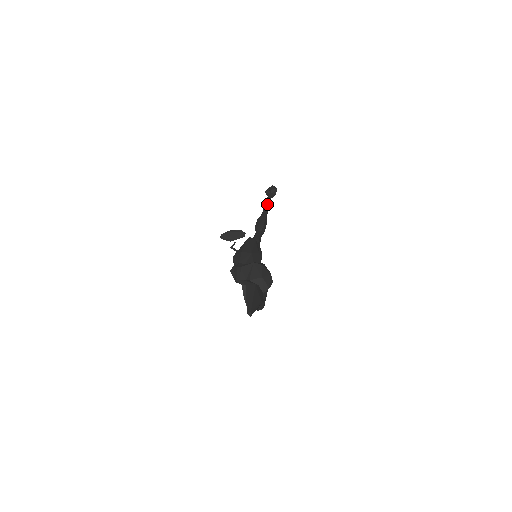
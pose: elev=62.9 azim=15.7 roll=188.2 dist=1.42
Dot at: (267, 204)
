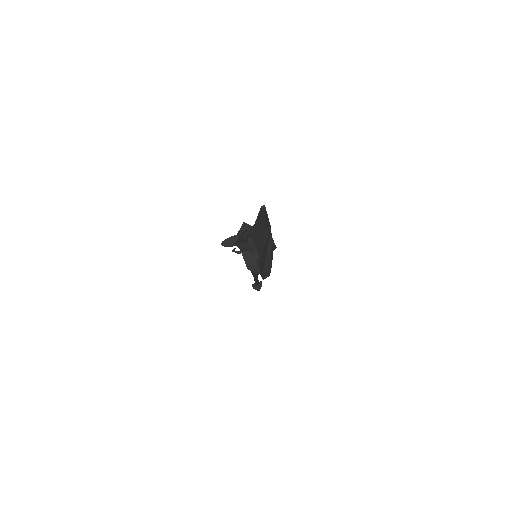
Dot at: occluded
